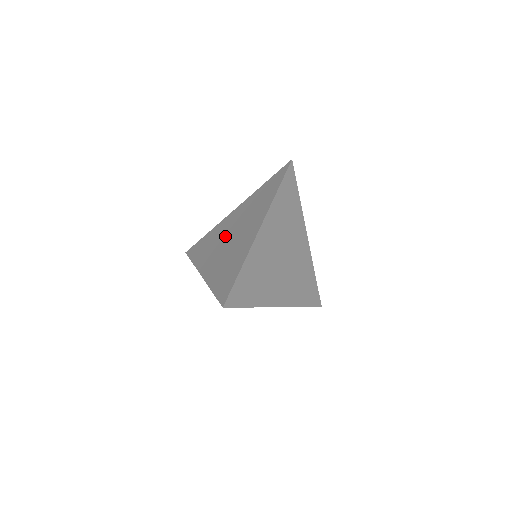
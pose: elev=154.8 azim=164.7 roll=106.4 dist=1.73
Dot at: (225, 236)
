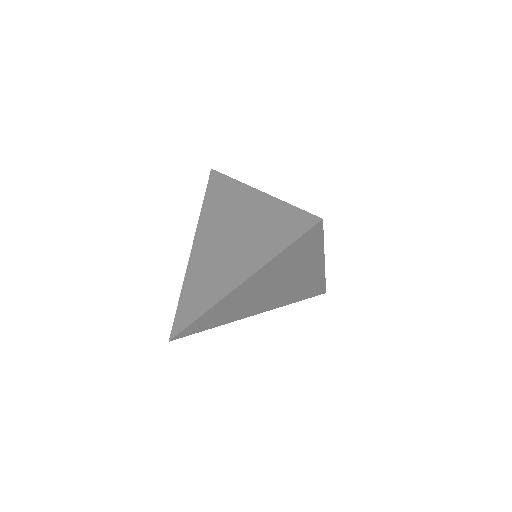
Dot at: (227, 227)
